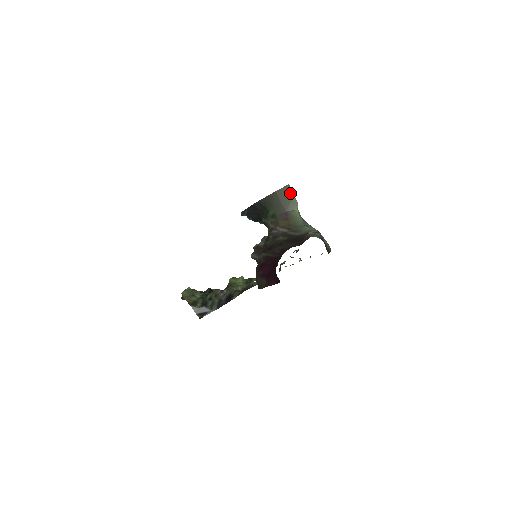
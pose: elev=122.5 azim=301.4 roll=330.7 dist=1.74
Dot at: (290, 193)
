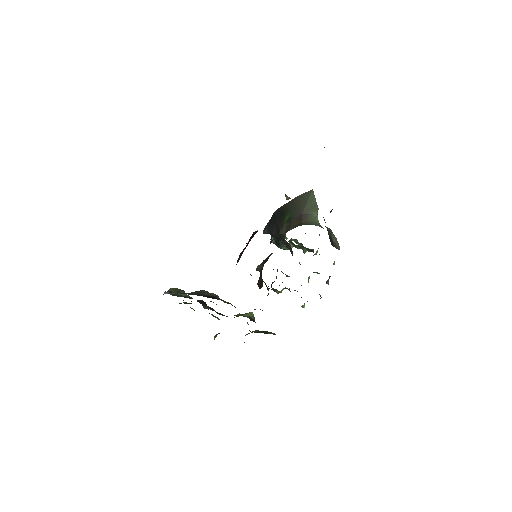
Dot at: (312, 197)
